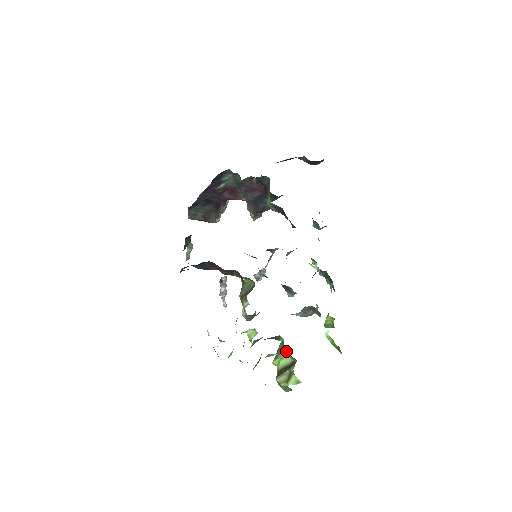
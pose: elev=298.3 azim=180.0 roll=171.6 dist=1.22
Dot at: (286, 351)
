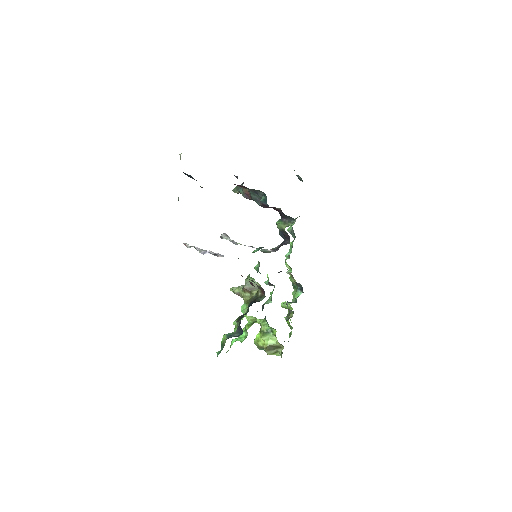
Dot at: (274, 336)
